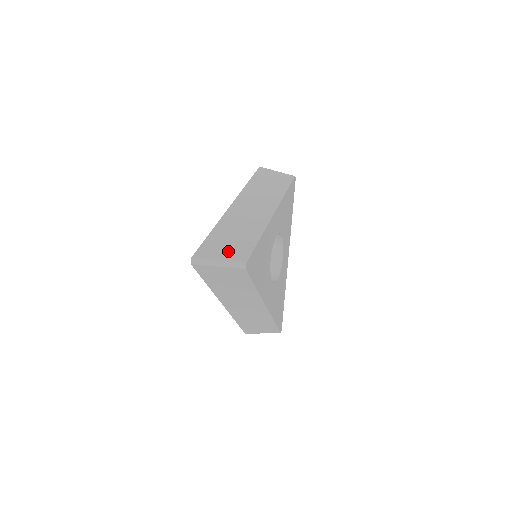
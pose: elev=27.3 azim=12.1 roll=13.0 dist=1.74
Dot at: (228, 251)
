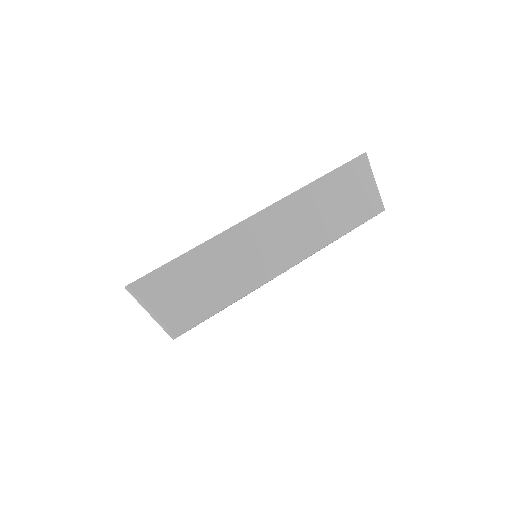
Dot at: (175, 303)
